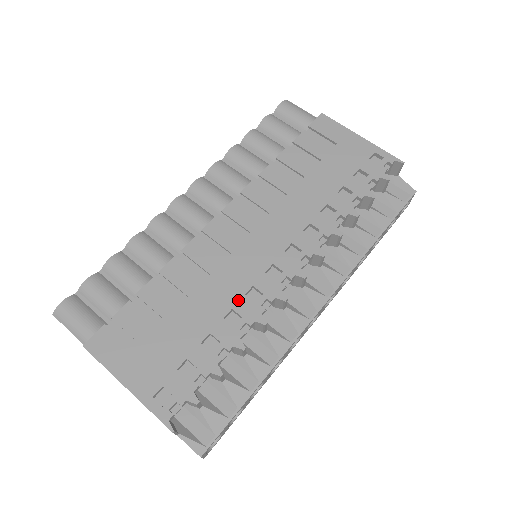
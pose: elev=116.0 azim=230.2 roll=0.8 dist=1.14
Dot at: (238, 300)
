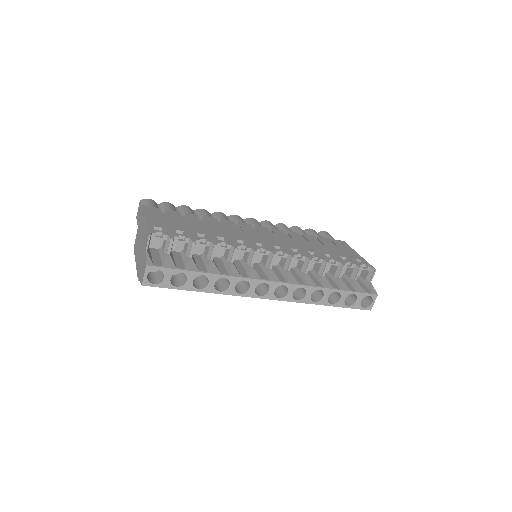
Dot at: (231, 238)
